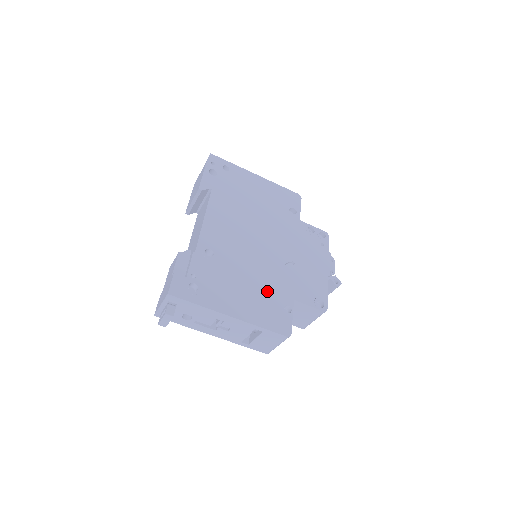
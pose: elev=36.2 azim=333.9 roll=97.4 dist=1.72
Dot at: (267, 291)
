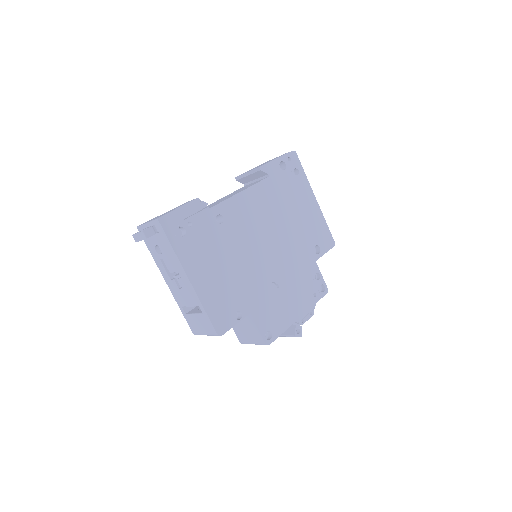
Dot at: (236, 287)
